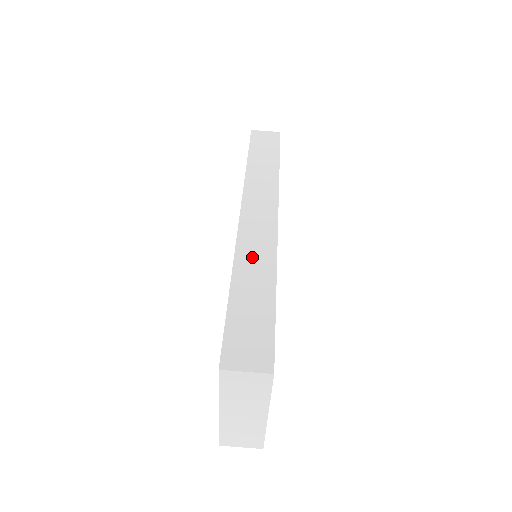
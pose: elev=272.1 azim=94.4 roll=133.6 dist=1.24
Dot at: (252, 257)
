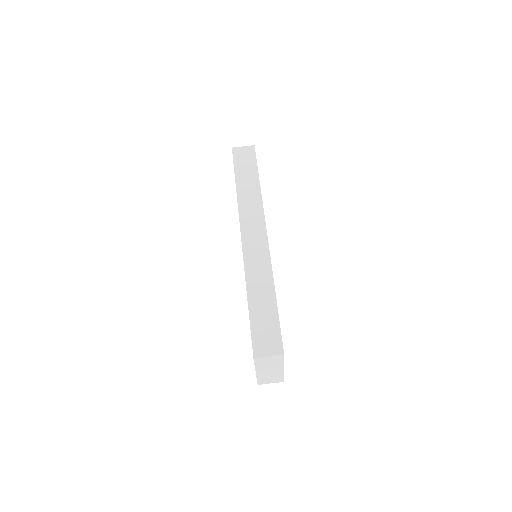
Dot at: (256, 274)
